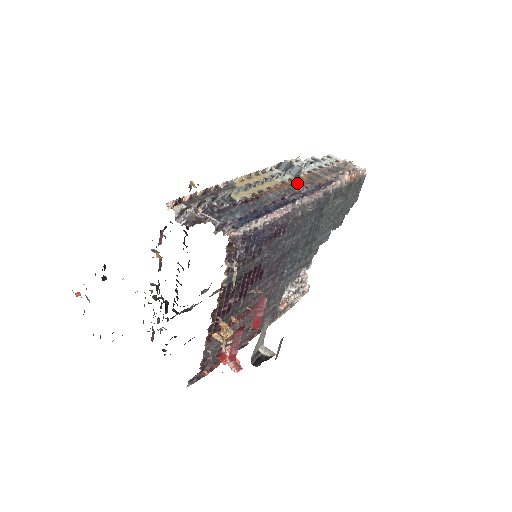
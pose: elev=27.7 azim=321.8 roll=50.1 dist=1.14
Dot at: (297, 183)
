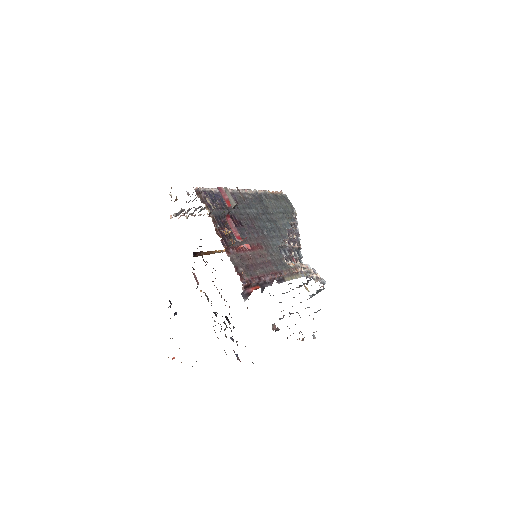
Dot at: occluded
